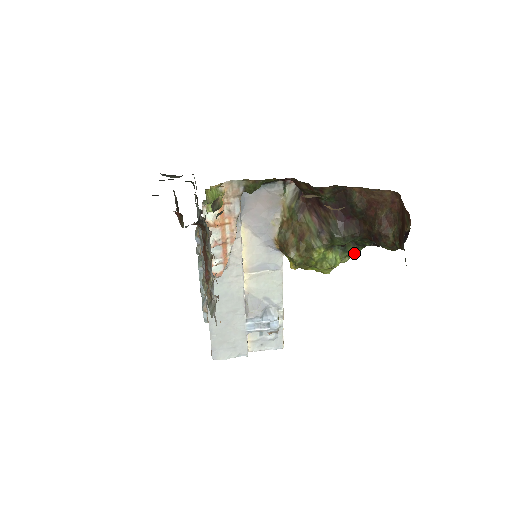
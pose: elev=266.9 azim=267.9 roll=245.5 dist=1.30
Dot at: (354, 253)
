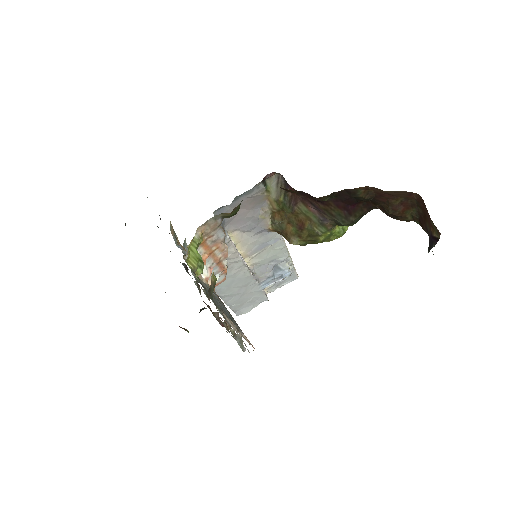
Dot at: occluded
